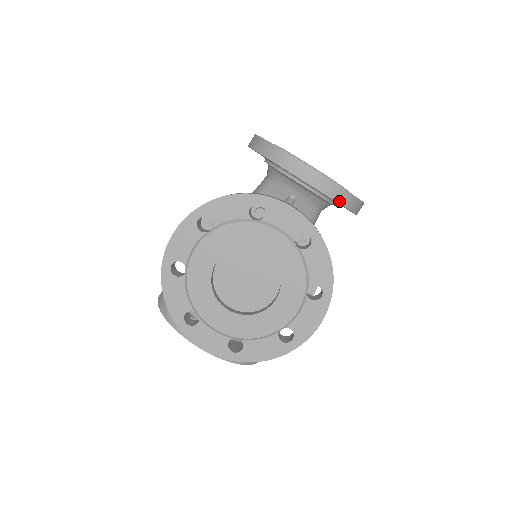
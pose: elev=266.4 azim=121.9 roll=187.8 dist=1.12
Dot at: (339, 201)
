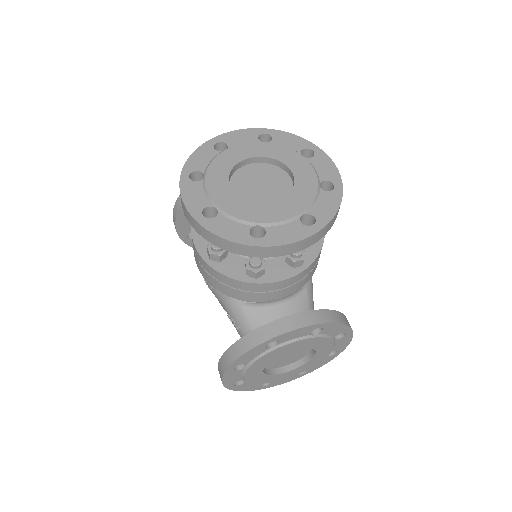
Dot at: occluded
